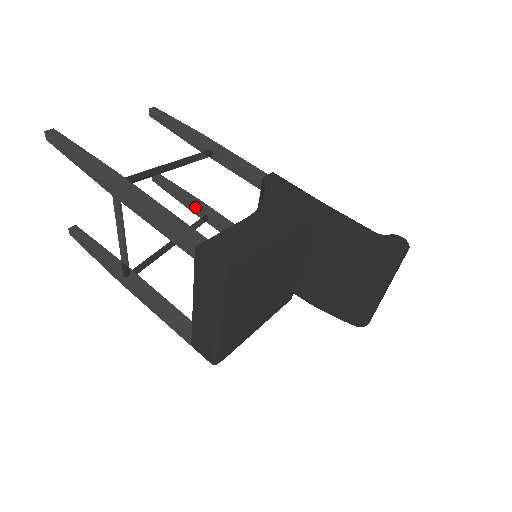
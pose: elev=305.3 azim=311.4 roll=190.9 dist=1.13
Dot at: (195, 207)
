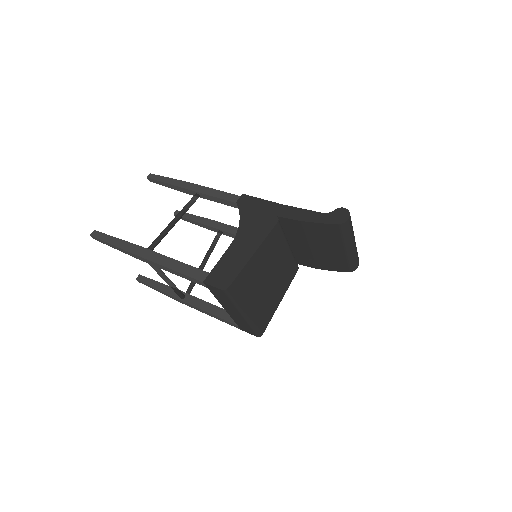
Dot at: (210, 227)
